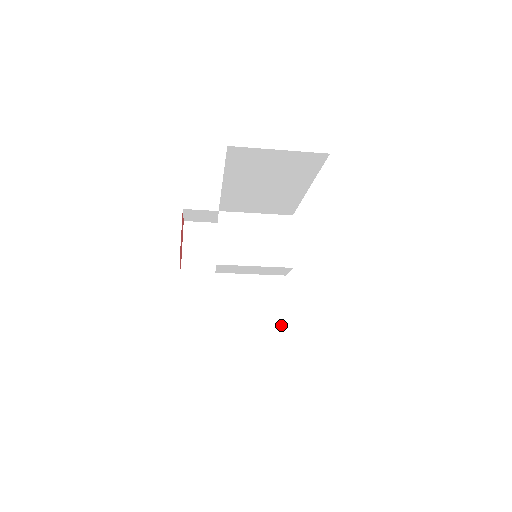
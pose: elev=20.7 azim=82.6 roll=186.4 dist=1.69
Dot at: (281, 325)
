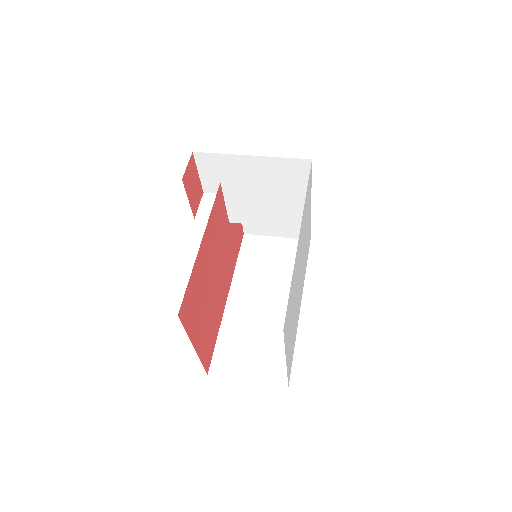
Dot at: occluded
